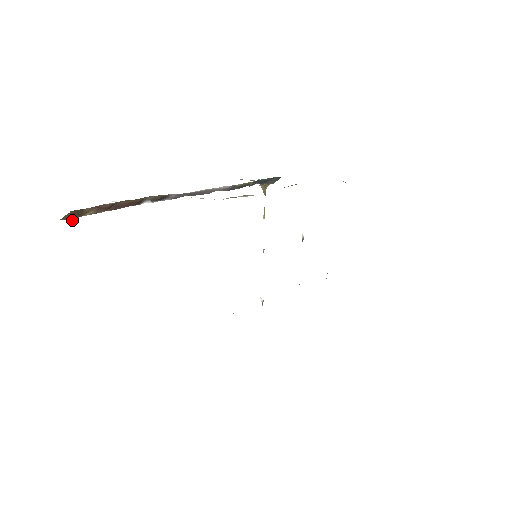
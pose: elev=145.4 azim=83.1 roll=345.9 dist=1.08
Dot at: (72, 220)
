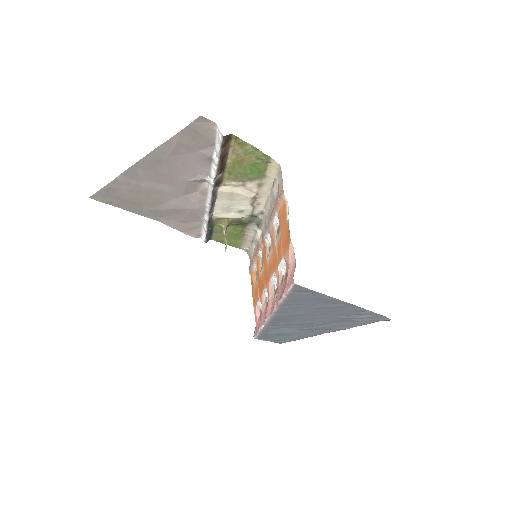
Dot at: (223, 144)
